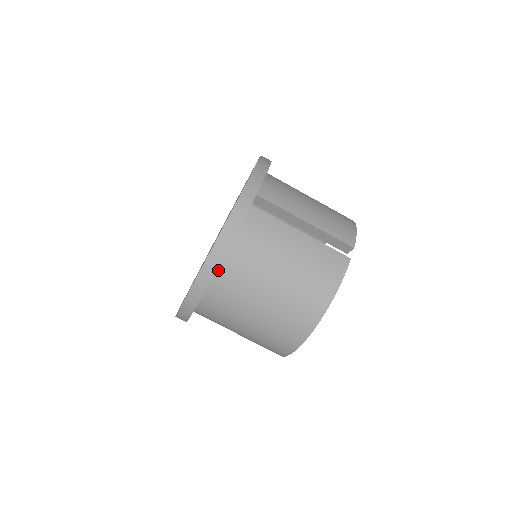
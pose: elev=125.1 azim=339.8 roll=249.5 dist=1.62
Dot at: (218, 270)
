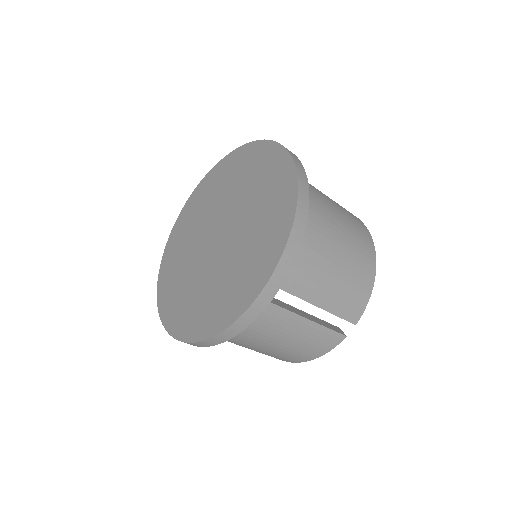
Dot at: occluded
